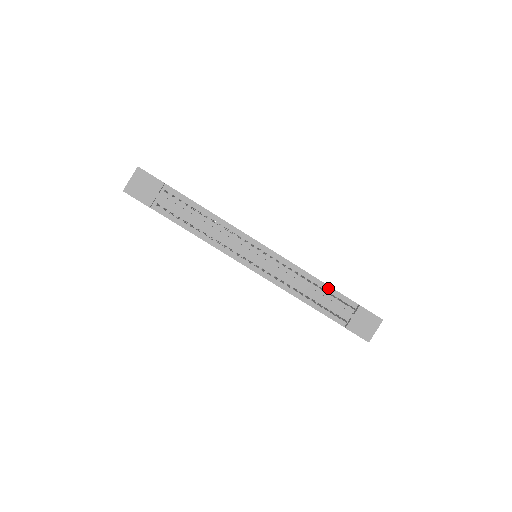
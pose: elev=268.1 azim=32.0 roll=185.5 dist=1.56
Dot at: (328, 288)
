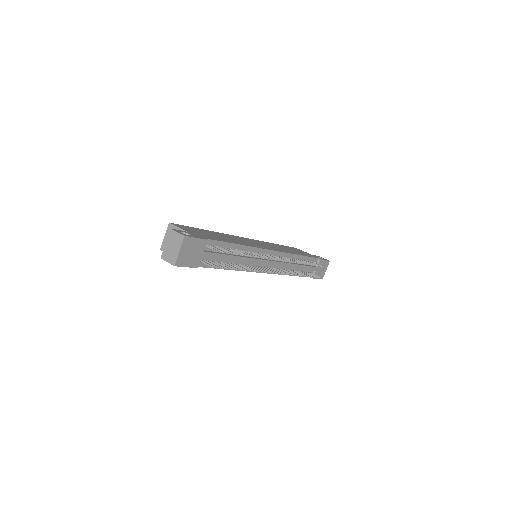
Dot at: (304, 258)
